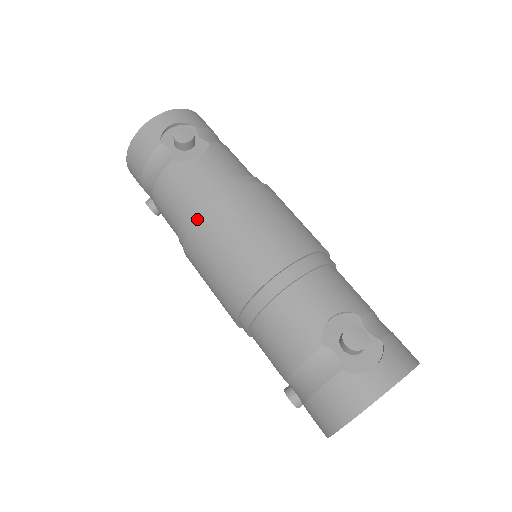
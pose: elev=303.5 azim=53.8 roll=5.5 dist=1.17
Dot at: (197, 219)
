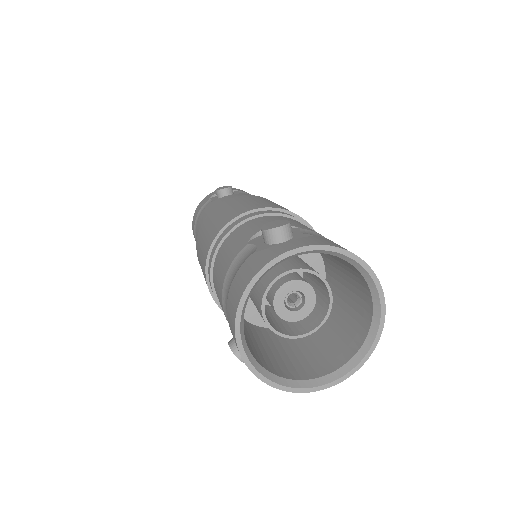
Dot at: (204, 219)
